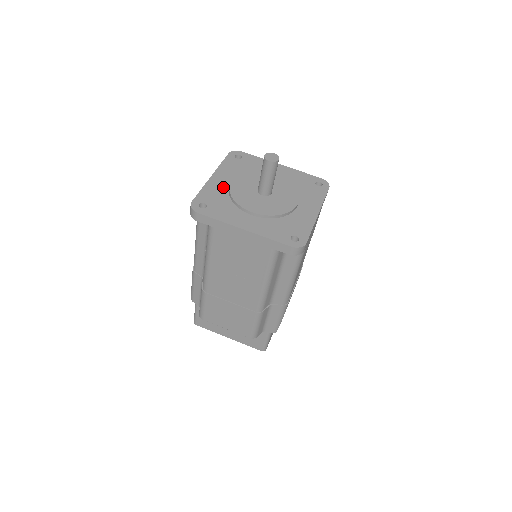
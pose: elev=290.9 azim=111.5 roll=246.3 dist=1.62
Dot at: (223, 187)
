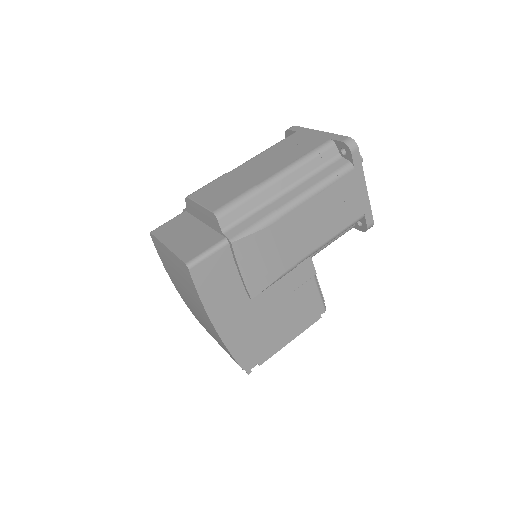
Dot at: occluded
